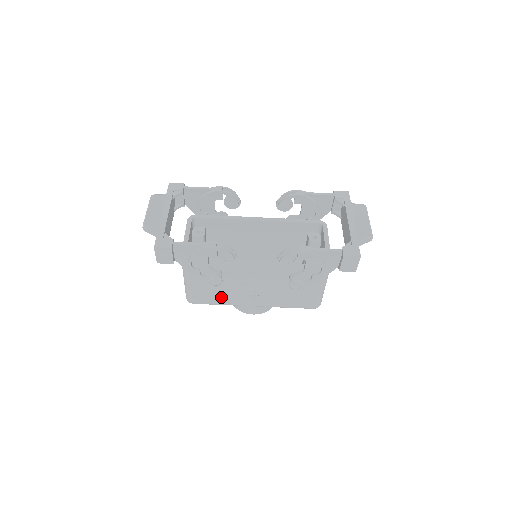
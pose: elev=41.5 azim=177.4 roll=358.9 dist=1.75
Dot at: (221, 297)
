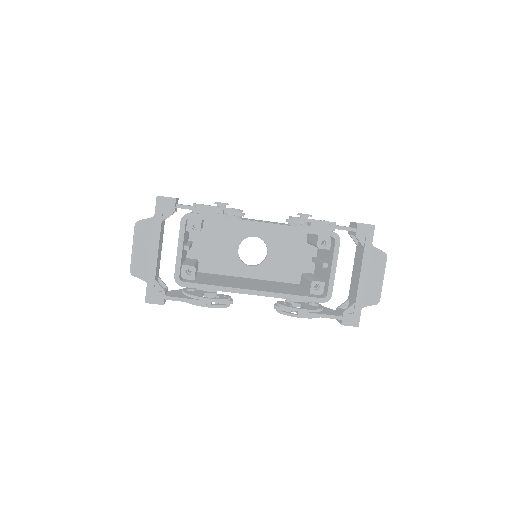
Dot at: occluded
